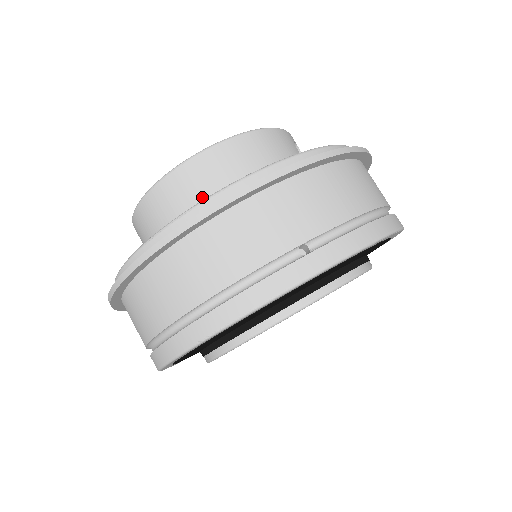
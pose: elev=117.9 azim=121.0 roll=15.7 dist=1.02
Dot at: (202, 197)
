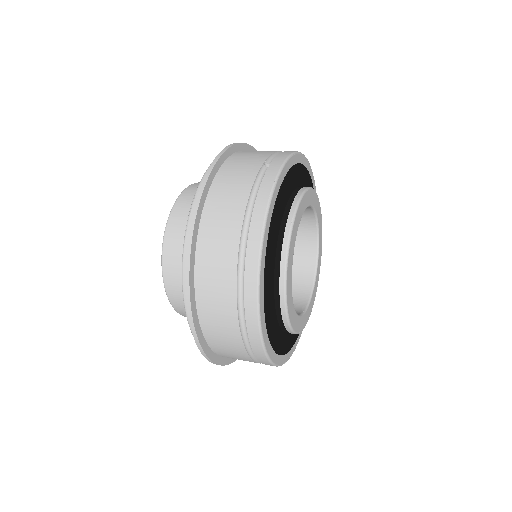
Dot at: occluded
